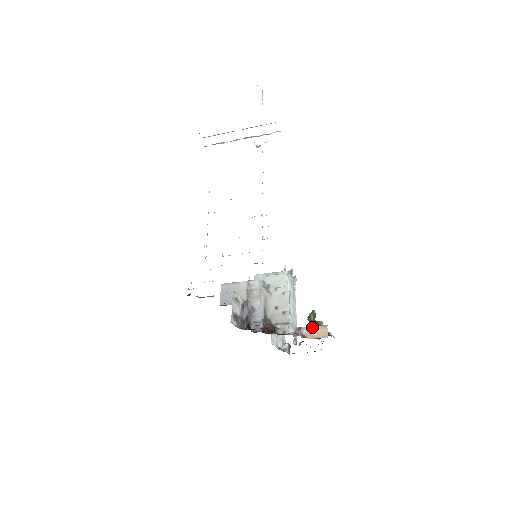
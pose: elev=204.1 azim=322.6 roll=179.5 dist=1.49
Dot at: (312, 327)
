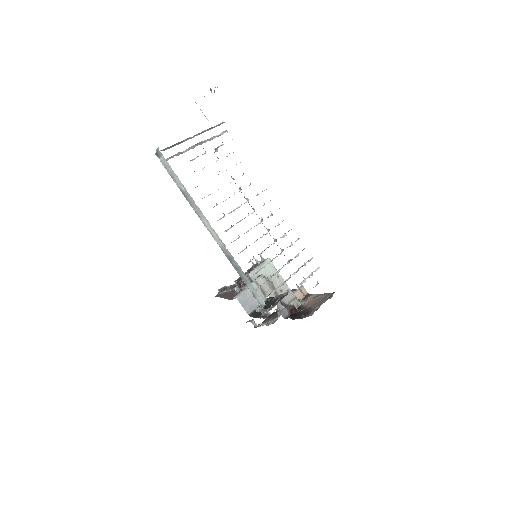
Dot at: (296, 292)
